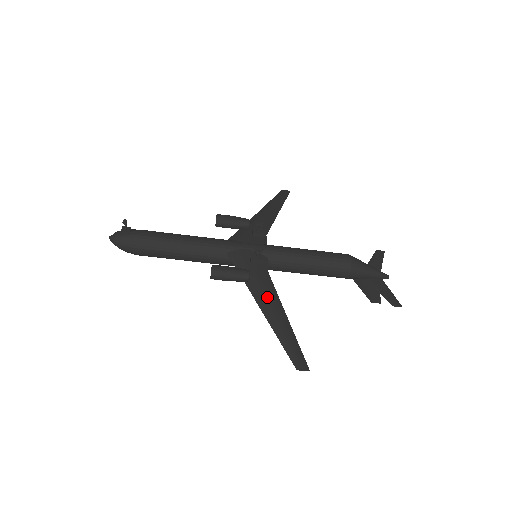
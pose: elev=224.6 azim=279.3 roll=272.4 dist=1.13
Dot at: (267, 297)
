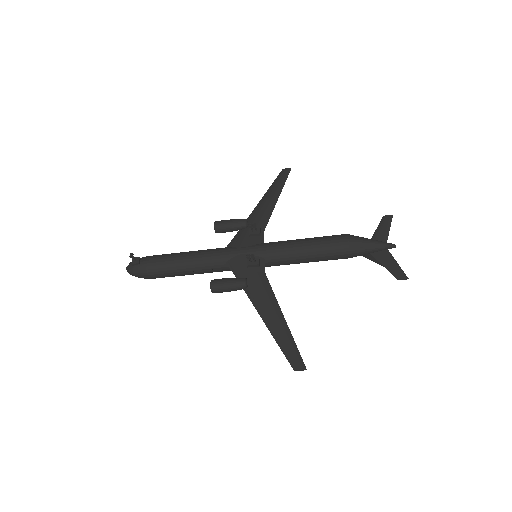
Dot at: (264, 302)
